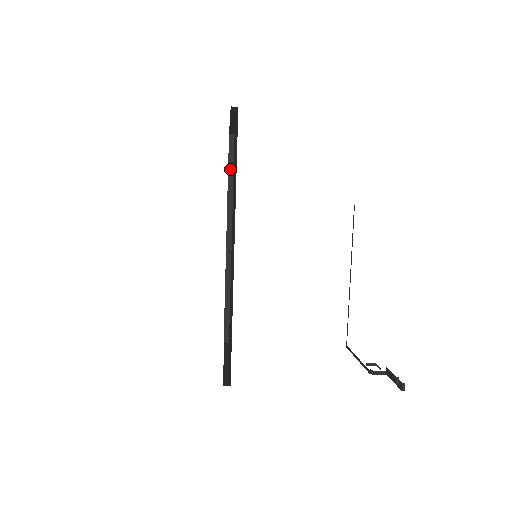
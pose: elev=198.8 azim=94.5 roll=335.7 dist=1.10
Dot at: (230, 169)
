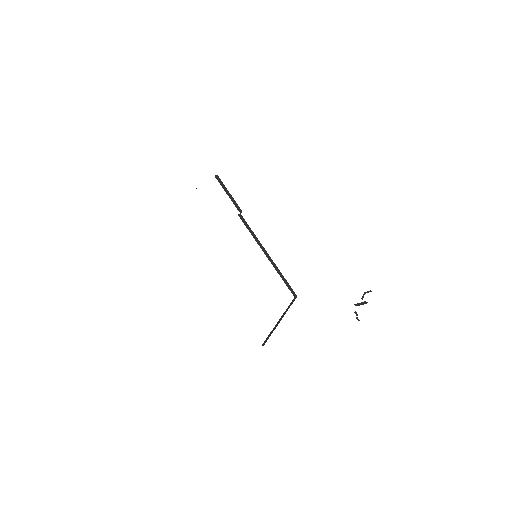
Dot at: (229, 196)
